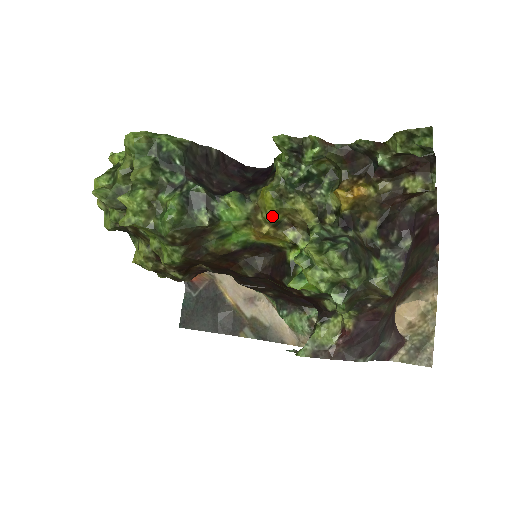
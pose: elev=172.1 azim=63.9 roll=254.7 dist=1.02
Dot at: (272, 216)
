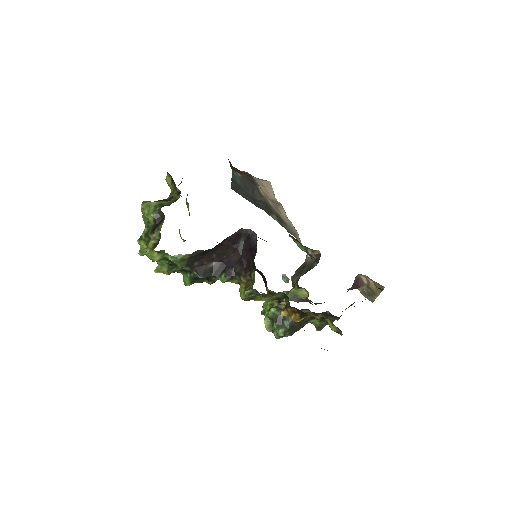
Dot at: occluded
